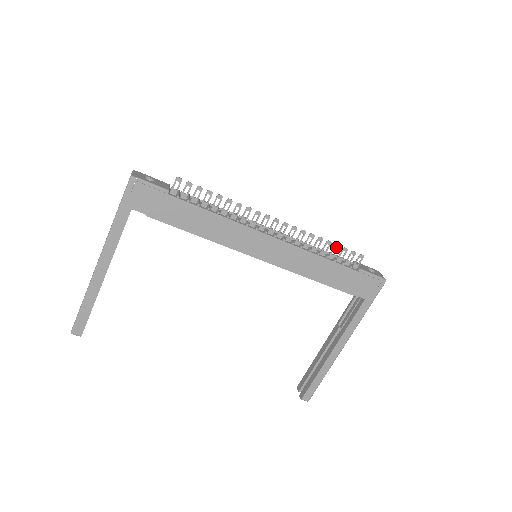
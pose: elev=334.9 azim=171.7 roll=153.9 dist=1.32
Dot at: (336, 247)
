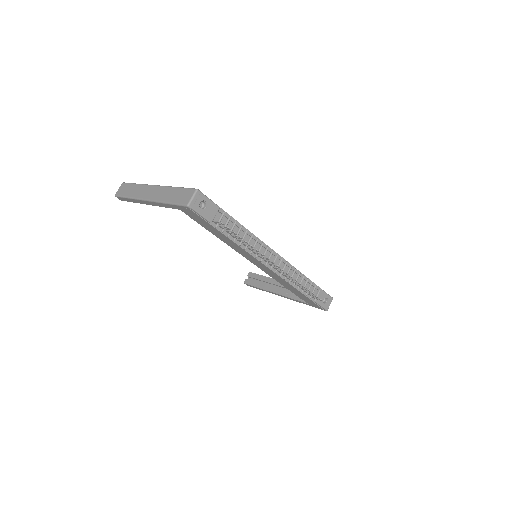
Dot at: (308, 290)
